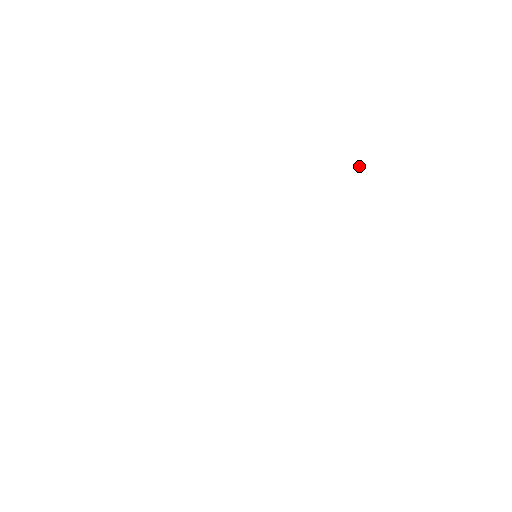
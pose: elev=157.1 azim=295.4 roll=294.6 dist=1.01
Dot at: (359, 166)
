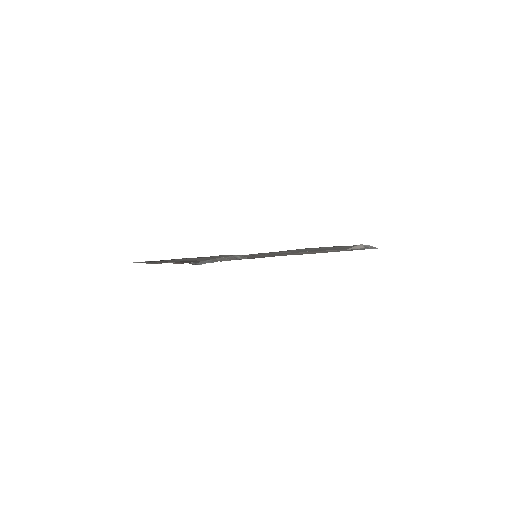
Dot at: occluded
